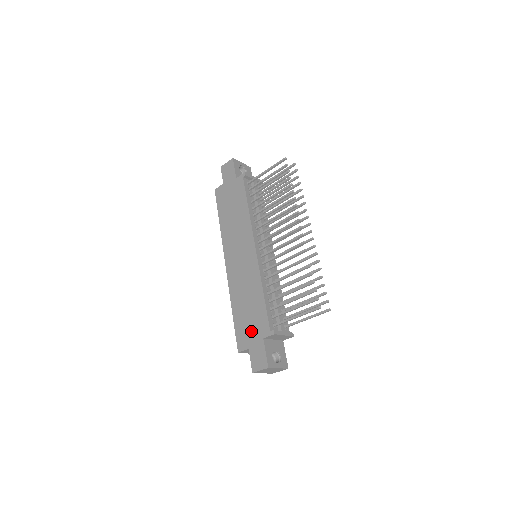
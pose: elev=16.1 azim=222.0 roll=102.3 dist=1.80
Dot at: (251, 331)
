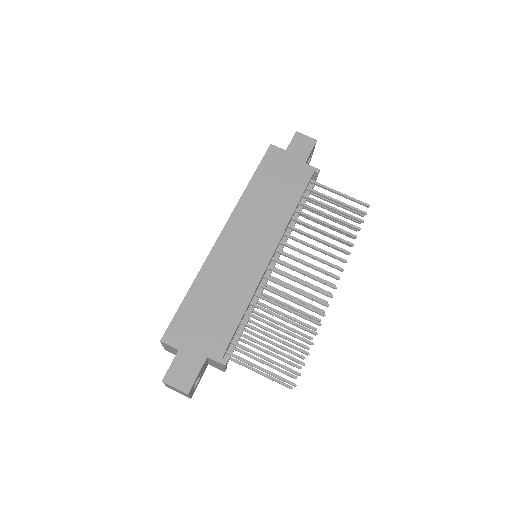
Dot at: (198, 334)
